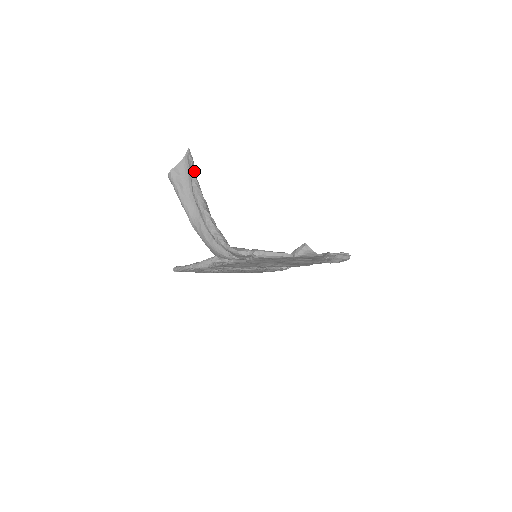
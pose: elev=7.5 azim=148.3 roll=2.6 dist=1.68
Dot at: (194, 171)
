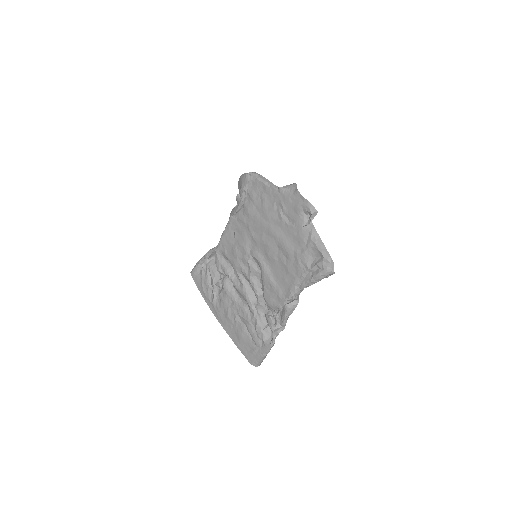
Dot at: occluded
